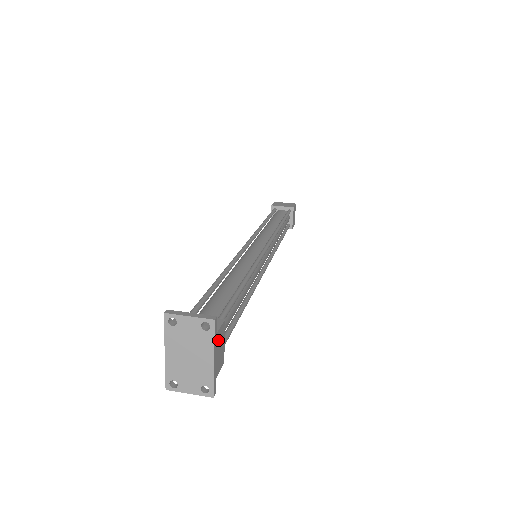
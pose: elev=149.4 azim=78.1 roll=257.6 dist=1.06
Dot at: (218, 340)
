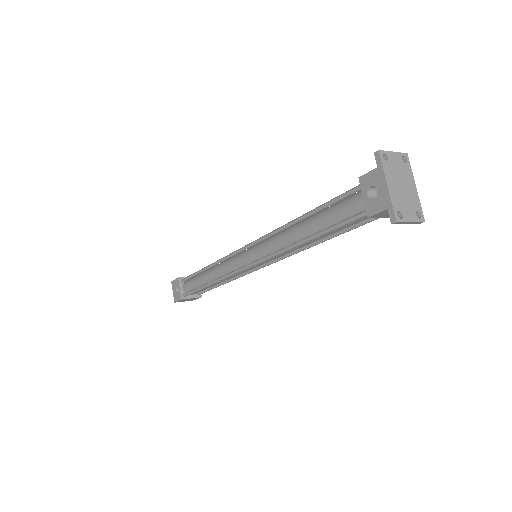
Dot at: occluded
